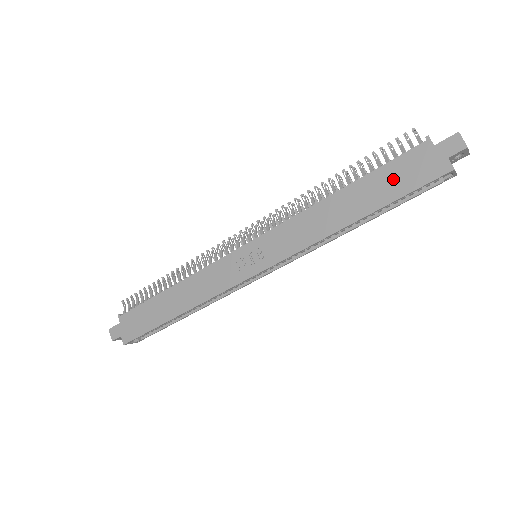
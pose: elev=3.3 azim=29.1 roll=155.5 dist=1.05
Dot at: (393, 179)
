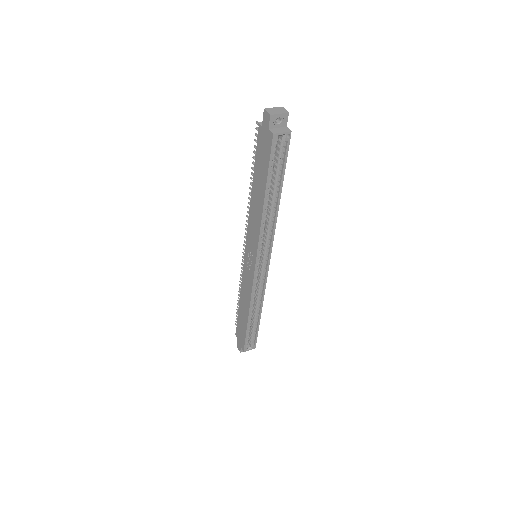
Dot at: (261, 162)
